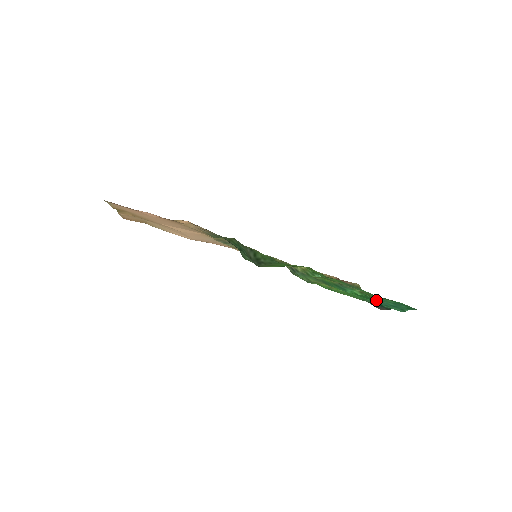
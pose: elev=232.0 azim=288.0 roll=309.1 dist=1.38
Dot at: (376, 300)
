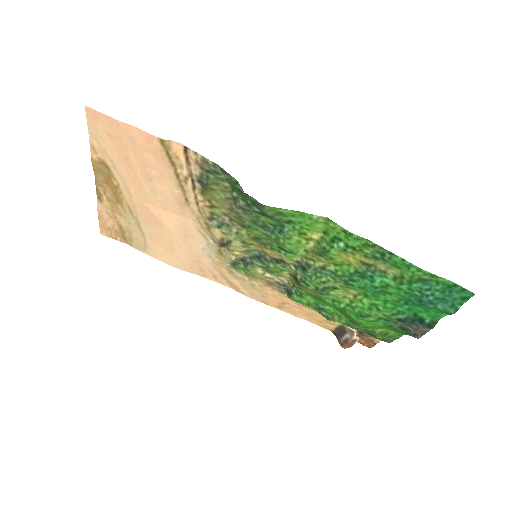
Dot at: (416, 291)
